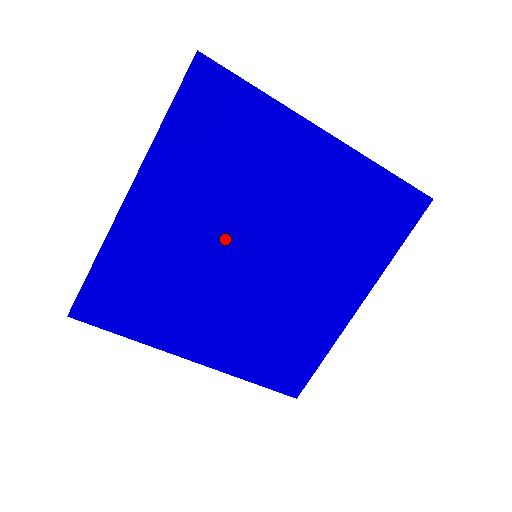
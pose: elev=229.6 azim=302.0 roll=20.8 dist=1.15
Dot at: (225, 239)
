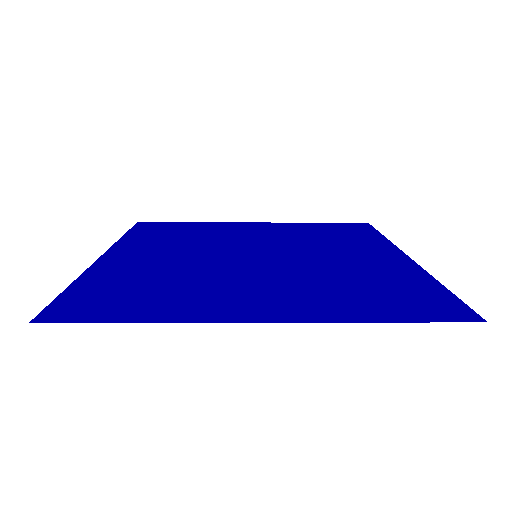
Dot at: (215, 256)
